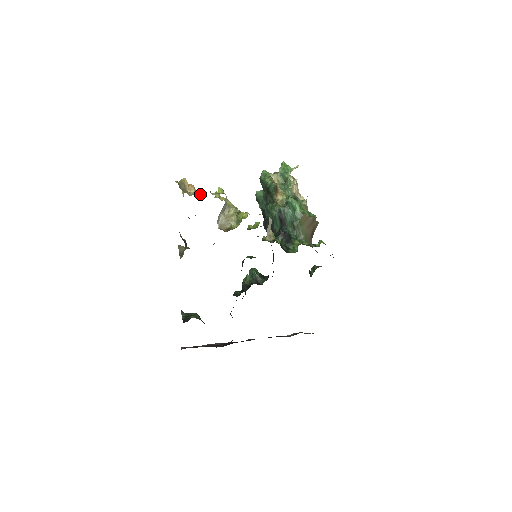
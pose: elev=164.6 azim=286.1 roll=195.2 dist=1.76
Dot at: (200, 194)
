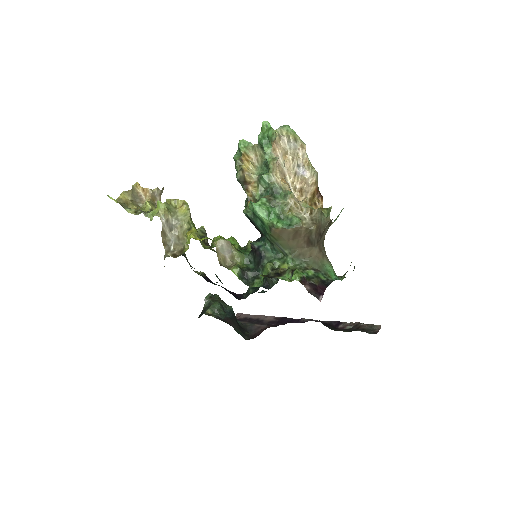
Dot at: (145, 209)
